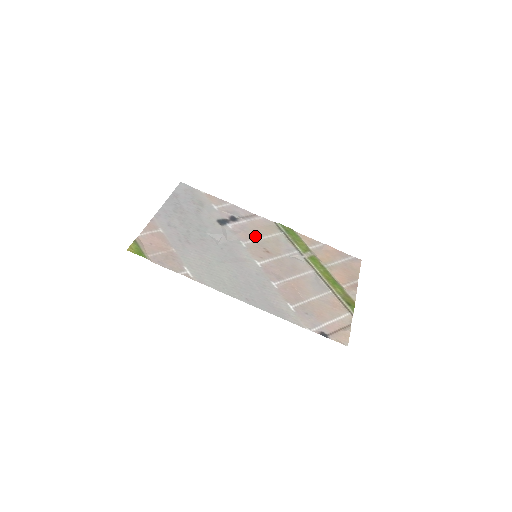
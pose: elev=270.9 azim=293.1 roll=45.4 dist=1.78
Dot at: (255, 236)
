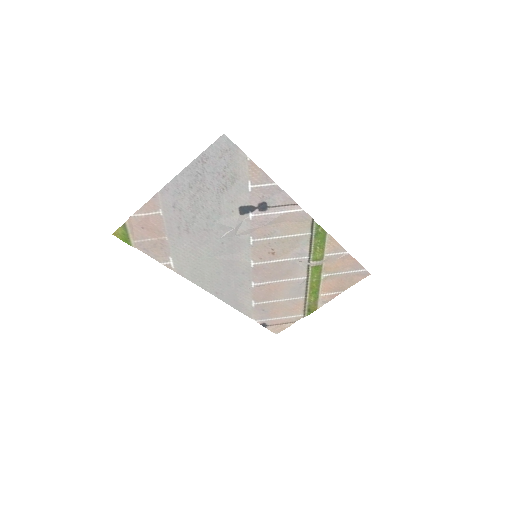
Dot at: (273, 234)
